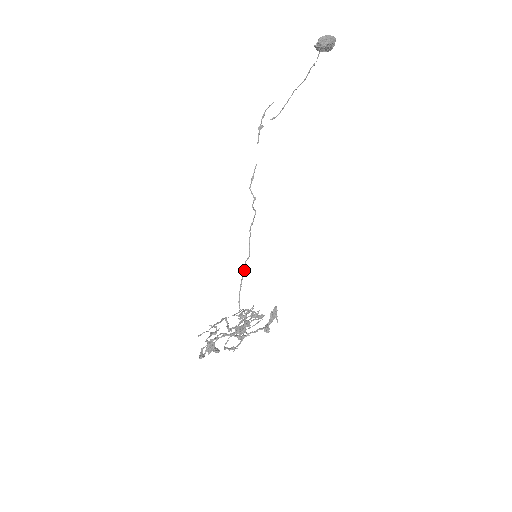
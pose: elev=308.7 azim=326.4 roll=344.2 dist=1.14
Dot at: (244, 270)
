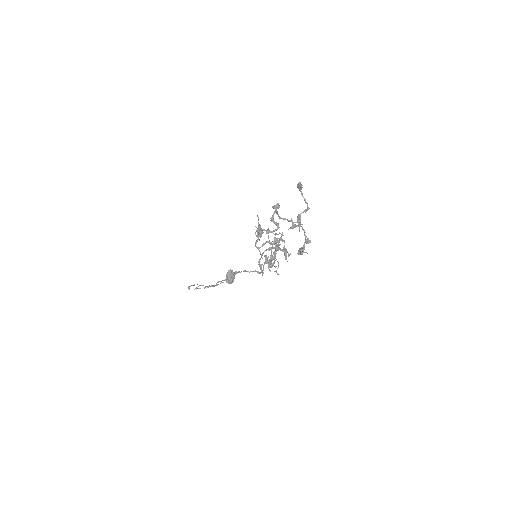
Dot at: (236, 272)
